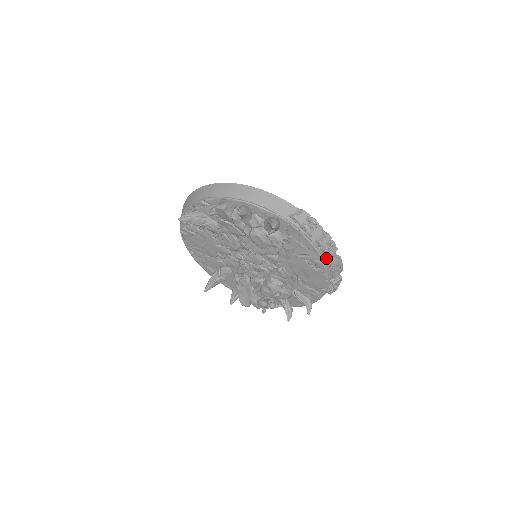
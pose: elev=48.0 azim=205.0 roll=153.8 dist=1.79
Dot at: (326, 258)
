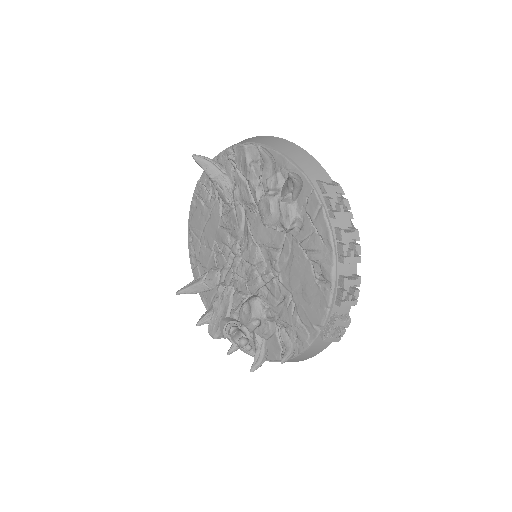
Dot at: (340, 265)
